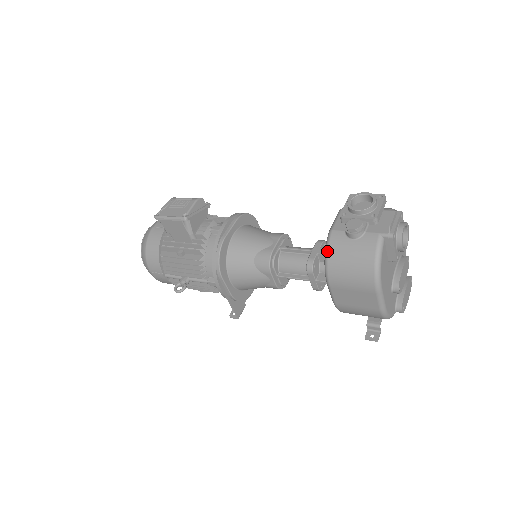
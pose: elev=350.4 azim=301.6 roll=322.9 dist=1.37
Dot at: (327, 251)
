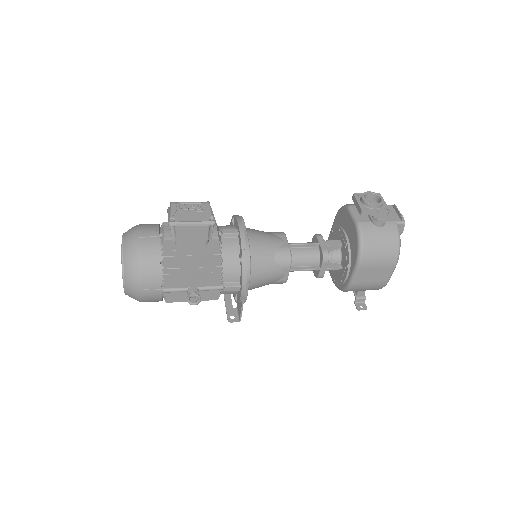
Dot at: (362, 239)
